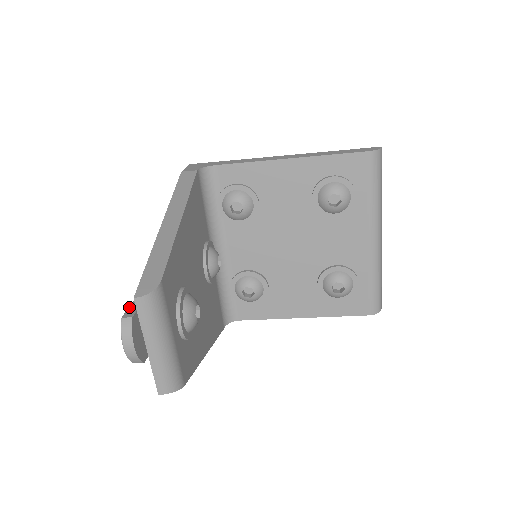
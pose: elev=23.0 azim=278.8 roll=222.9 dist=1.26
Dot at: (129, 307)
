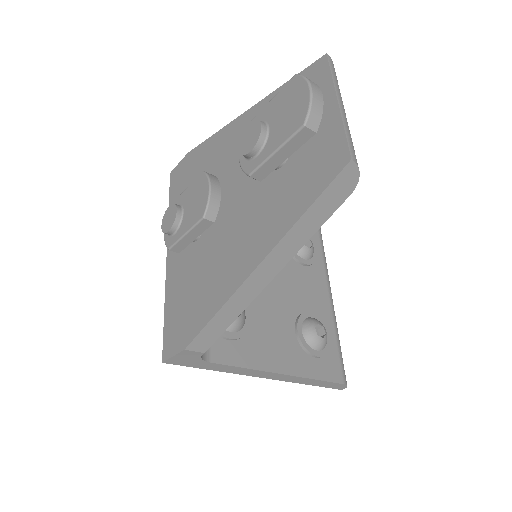
Dot at: (280, 92)
